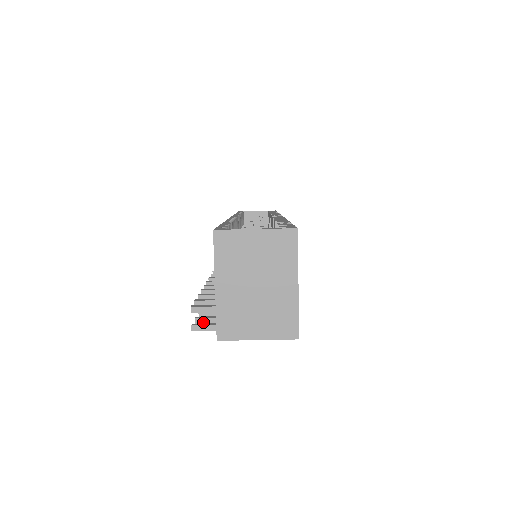
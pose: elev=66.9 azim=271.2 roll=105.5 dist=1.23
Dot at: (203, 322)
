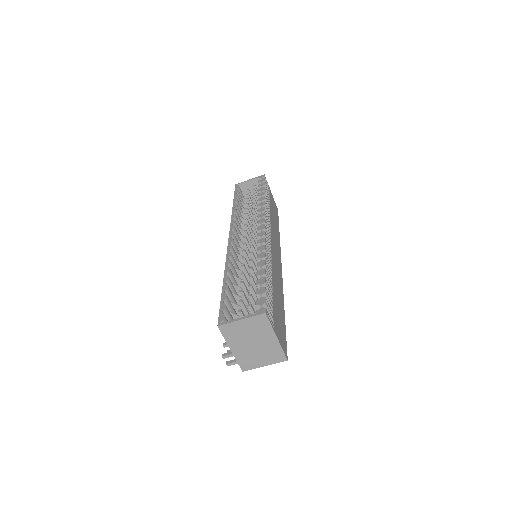
Dot at: occluded
